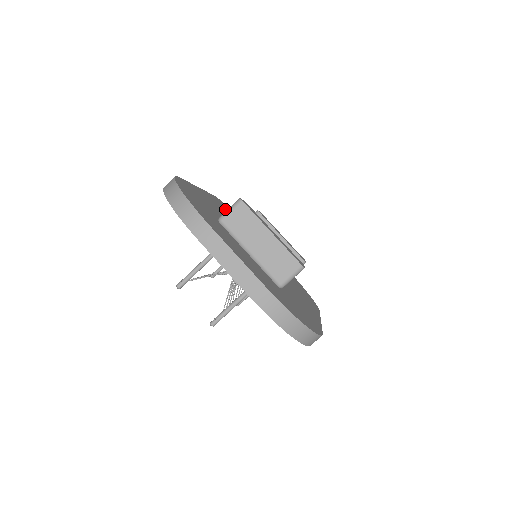
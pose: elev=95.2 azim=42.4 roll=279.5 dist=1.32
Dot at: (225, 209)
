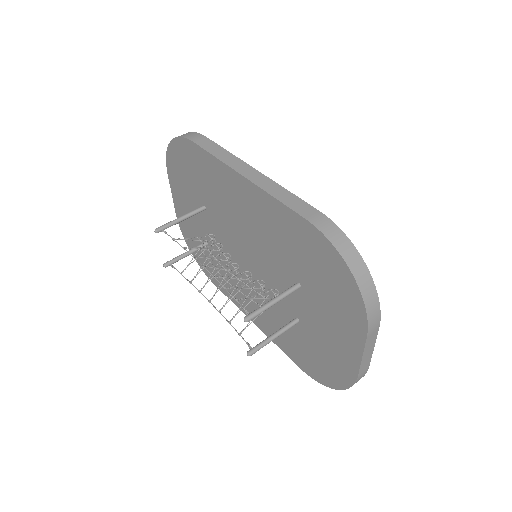
Dot at: occluded
